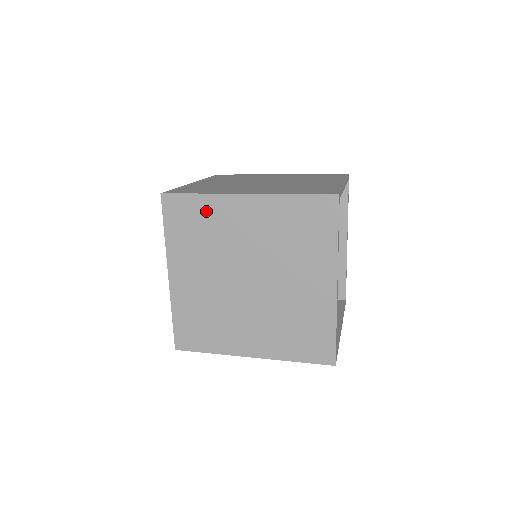
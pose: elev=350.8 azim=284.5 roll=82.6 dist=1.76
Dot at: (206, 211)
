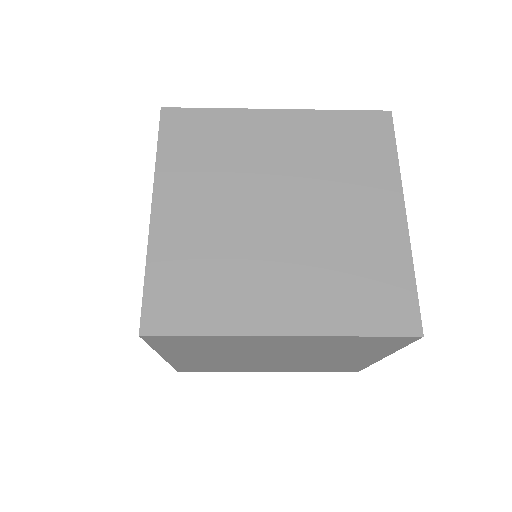
Dot at: (223, 127)
